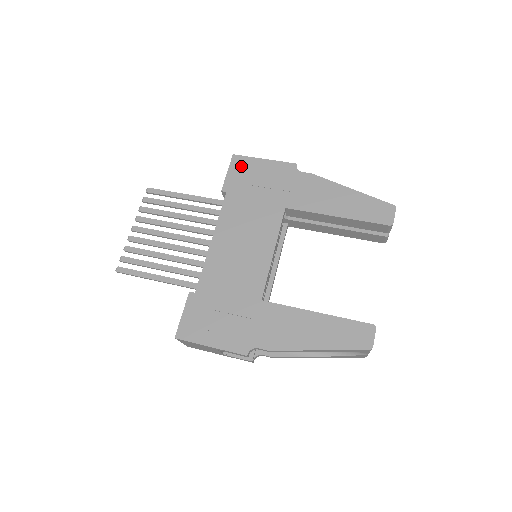
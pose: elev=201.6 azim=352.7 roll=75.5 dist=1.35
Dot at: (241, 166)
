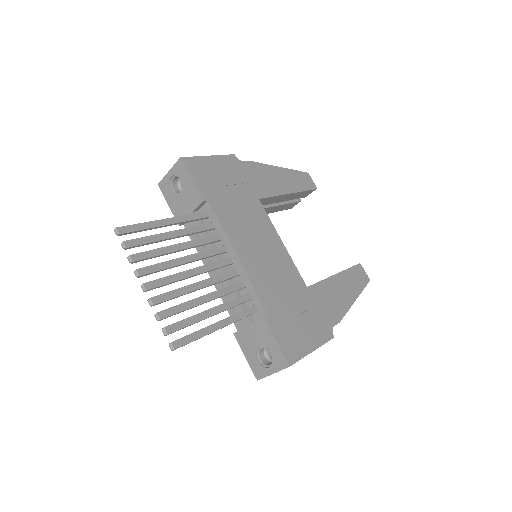
Dot at: (198, 168)
